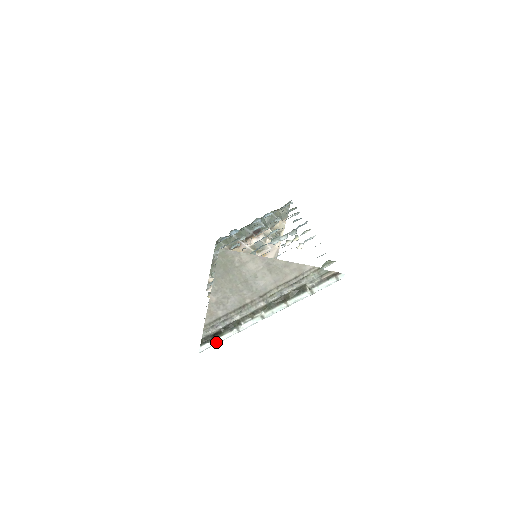
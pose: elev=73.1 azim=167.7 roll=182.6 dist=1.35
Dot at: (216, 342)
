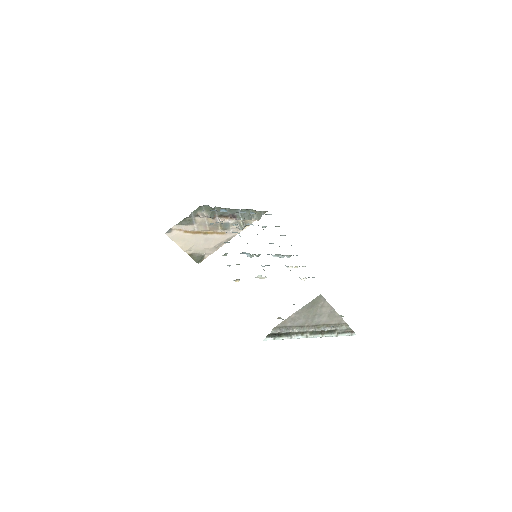
Dot at: (276, 339)
